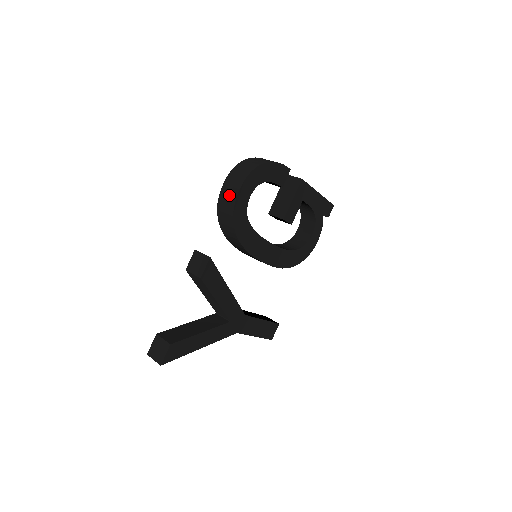
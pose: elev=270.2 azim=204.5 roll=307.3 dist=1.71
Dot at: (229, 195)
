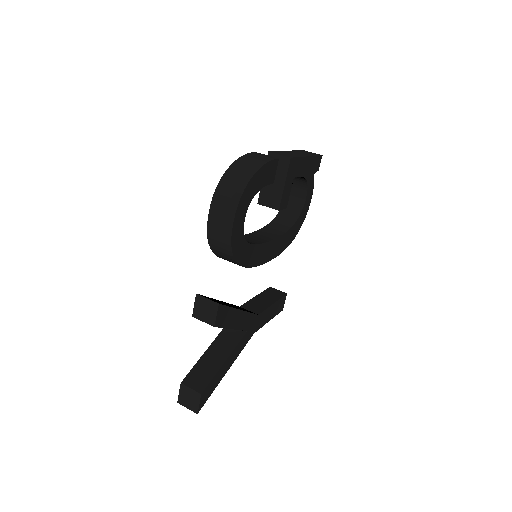
Dot at: (221, 229)
